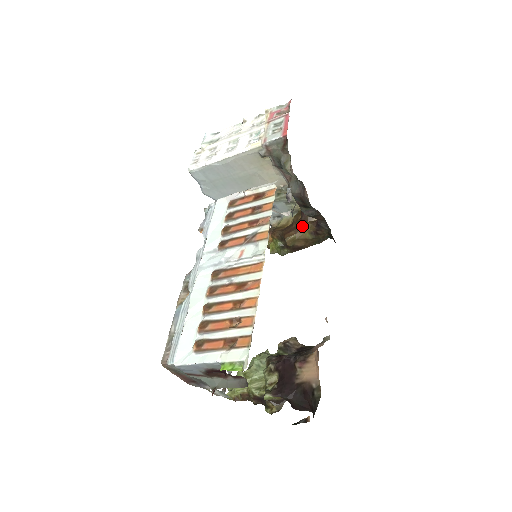
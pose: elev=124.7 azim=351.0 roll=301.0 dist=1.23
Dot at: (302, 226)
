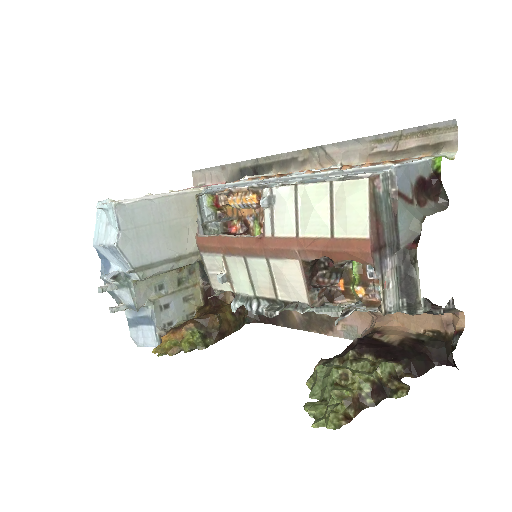
Dot at: (220, 308)
